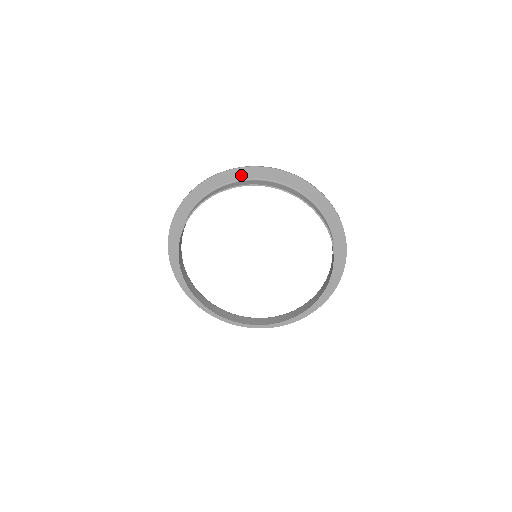
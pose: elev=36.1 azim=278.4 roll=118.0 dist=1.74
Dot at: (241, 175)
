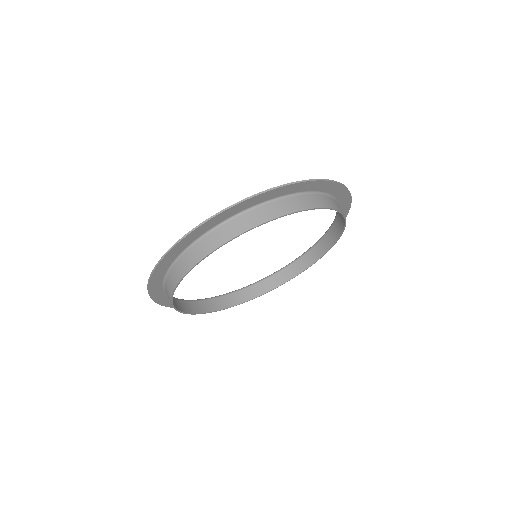
Dot at: (167, 264)
